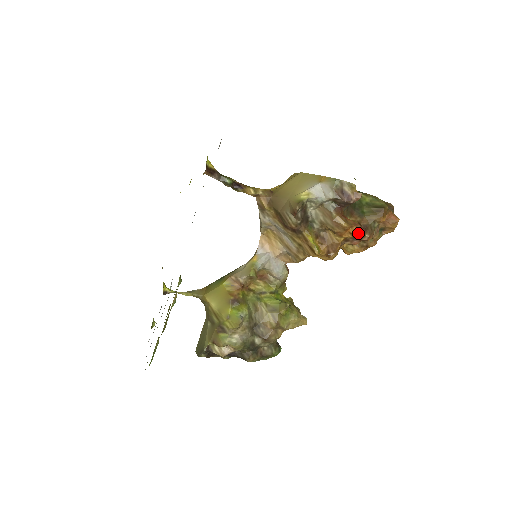
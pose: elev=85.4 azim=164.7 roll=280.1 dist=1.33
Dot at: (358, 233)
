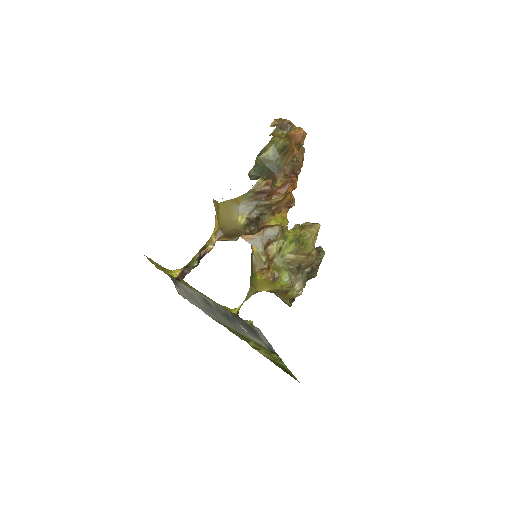
Dot at: (294, 188)
